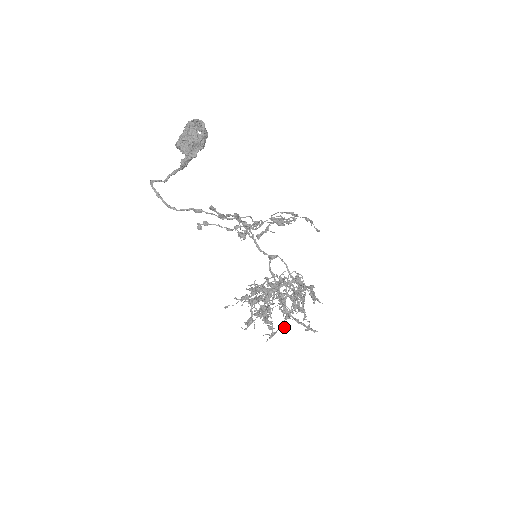
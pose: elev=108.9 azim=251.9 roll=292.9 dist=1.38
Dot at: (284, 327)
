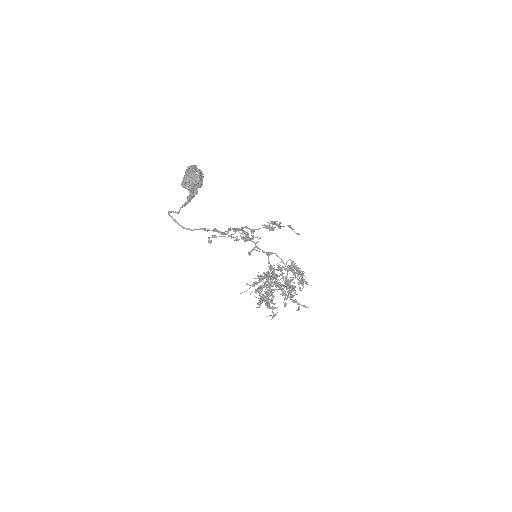
Dot at: (284, 306)
